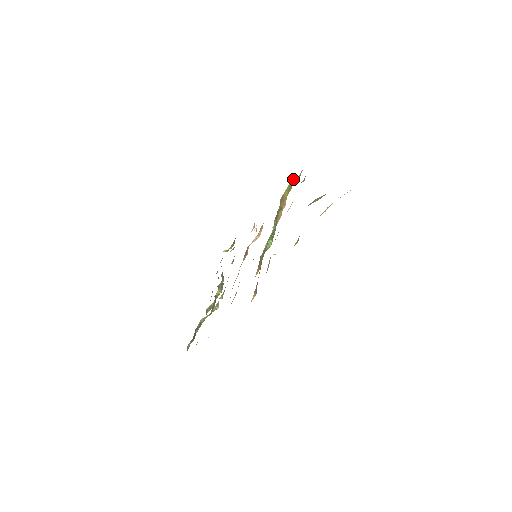
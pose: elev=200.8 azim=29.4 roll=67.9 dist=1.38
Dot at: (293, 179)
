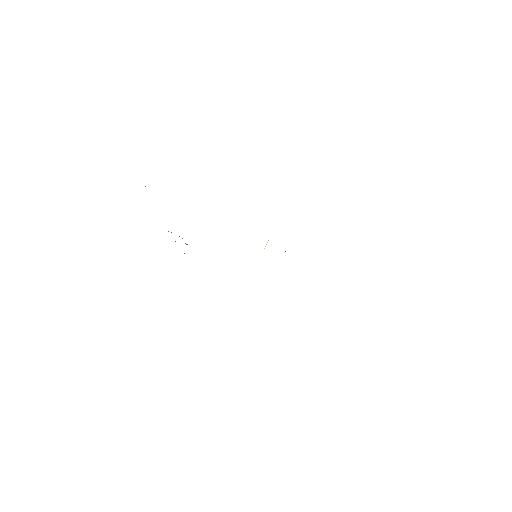
Dot at: occluded
